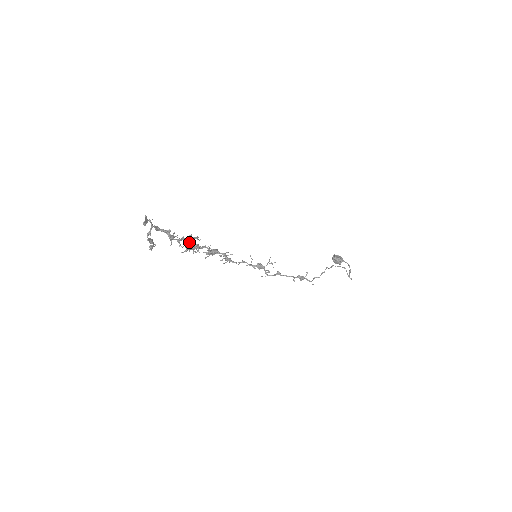
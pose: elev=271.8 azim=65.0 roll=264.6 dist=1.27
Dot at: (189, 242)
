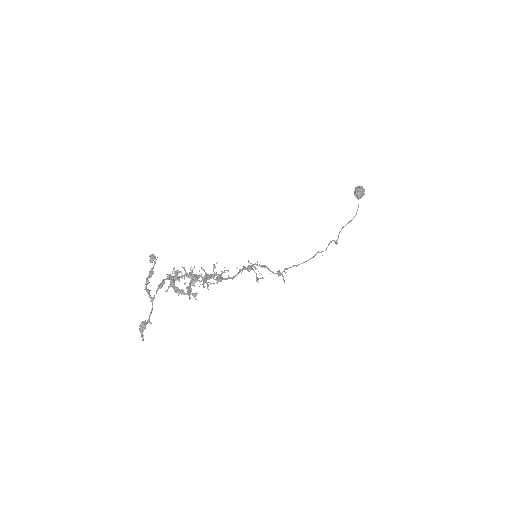
Dot at: (187, 289)
